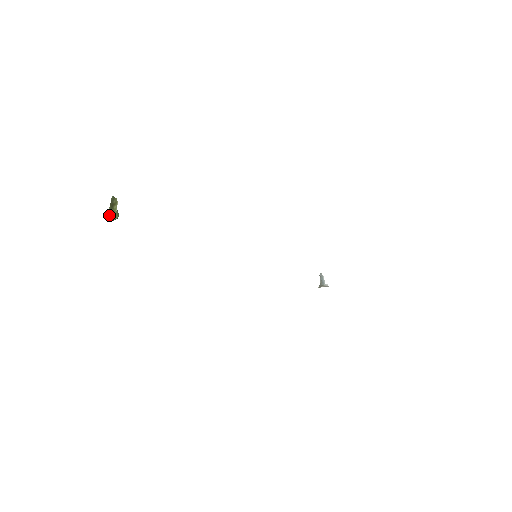
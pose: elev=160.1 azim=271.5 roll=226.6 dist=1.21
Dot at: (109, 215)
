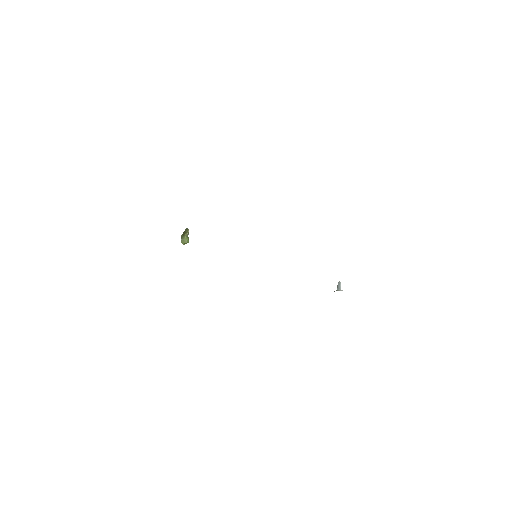
Dot at: (181, 240)
